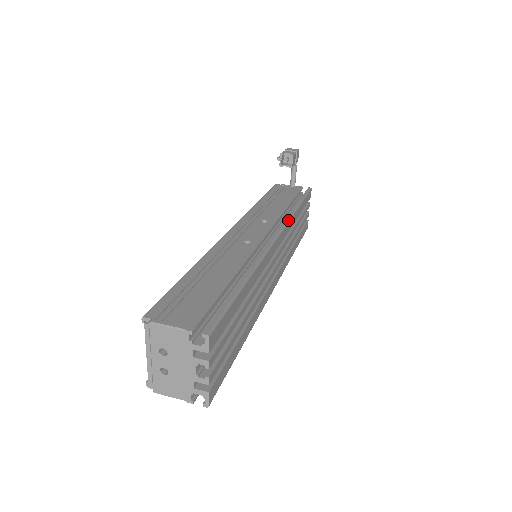
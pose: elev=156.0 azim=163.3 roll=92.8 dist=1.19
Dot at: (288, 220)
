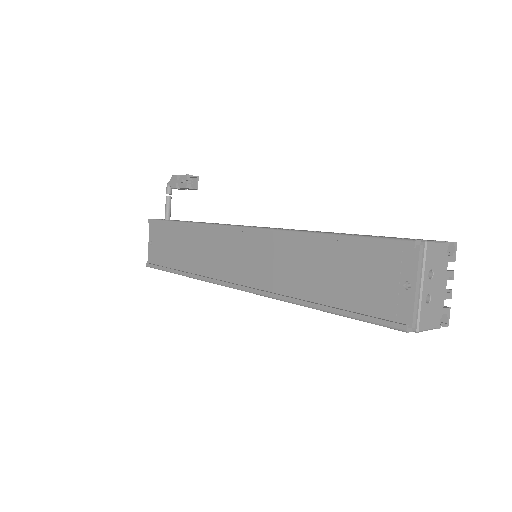
Dot at: occluded
